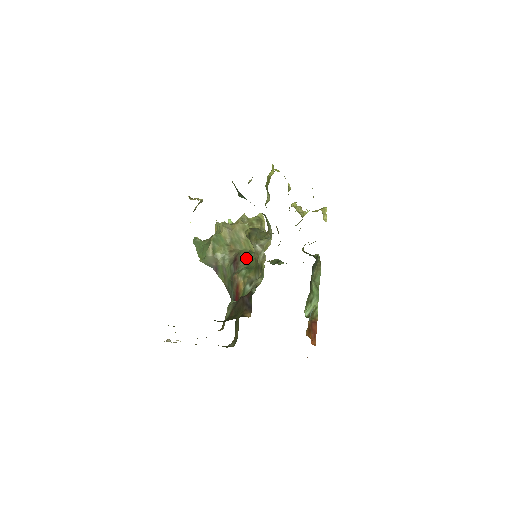
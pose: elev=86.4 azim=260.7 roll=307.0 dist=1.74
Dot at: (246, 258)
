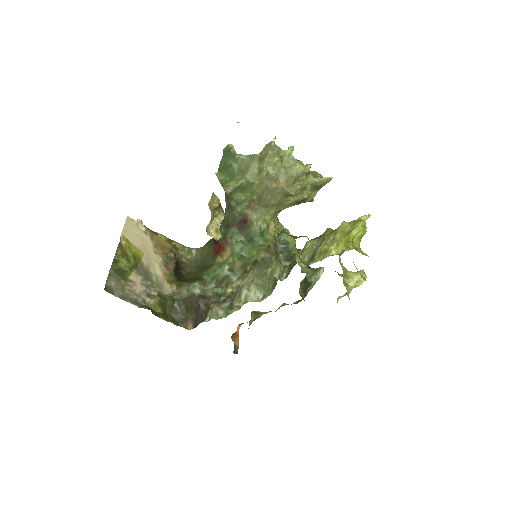
Dot at: (252, 237)
